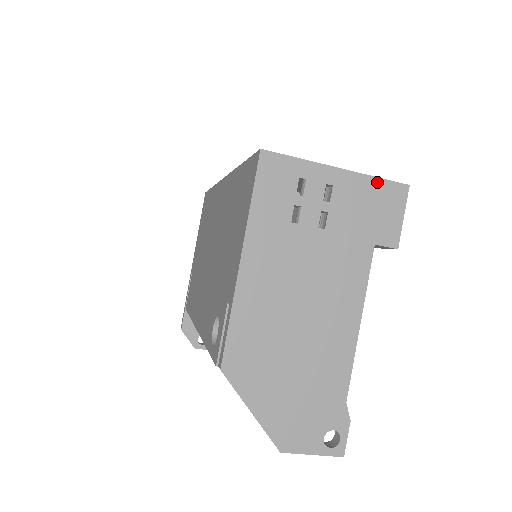
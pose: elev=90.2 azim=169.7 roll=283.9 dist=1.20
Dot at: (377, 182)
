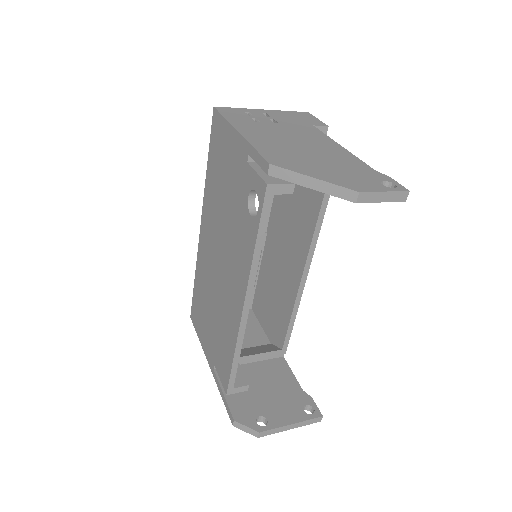
Dot at: (289, 112)
